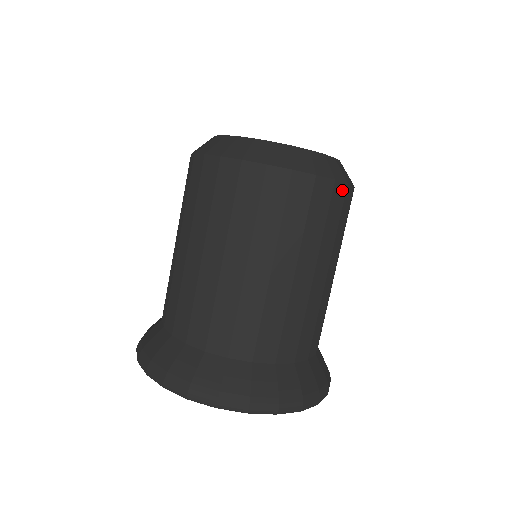
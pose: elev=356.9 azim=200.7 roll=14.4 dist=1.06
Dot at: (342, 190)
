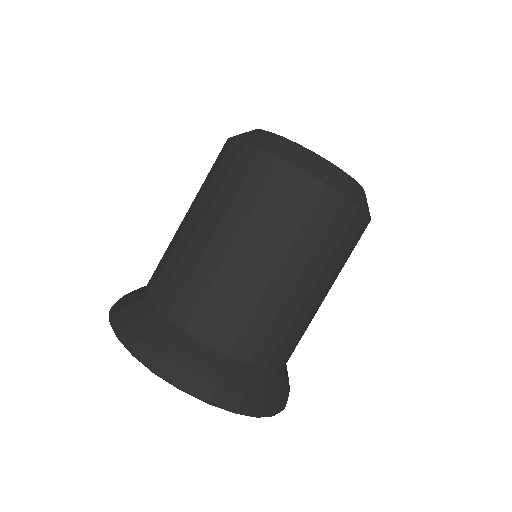
Dot at: (362, 219)
